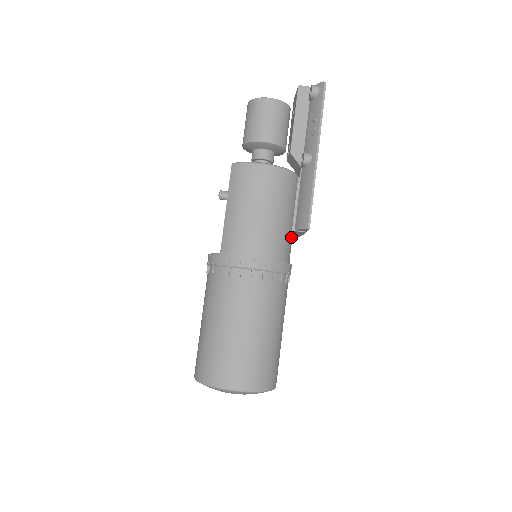
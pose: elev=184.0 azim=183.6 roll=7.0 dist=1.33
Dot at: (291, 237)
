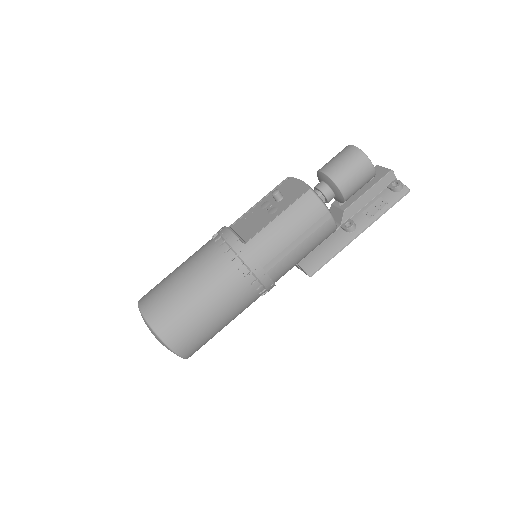
Dot at: occluded
